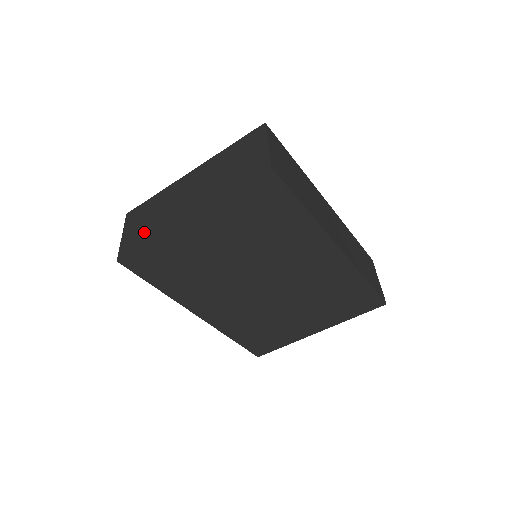
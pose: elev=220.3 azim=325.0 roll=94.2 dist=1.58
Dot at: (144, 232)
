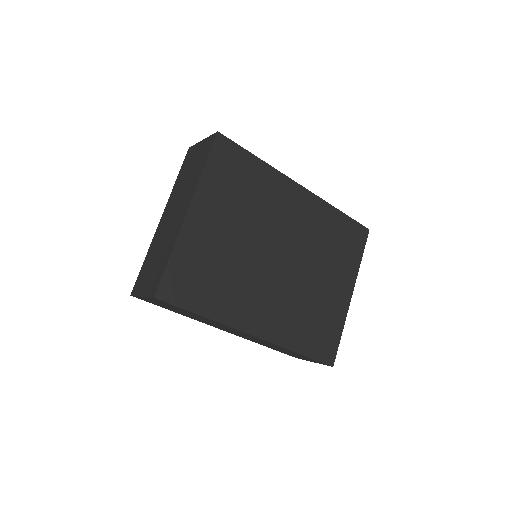
Dot at: (160, 263)
